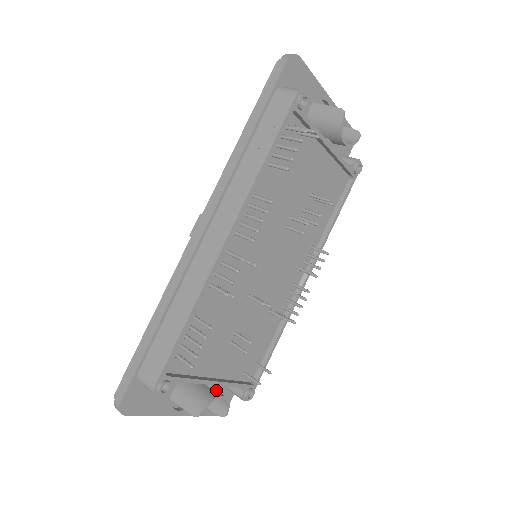
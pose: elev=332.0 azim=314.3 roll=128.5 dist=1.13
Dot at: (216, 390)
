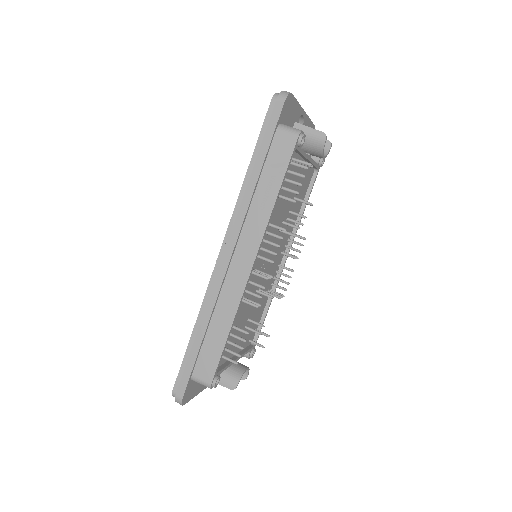
Dot at: (240, 364)
